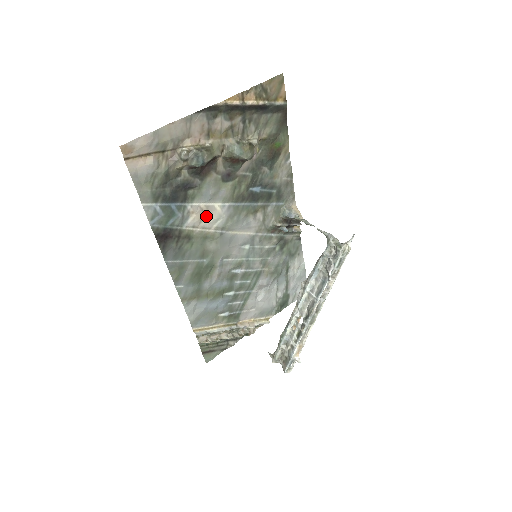
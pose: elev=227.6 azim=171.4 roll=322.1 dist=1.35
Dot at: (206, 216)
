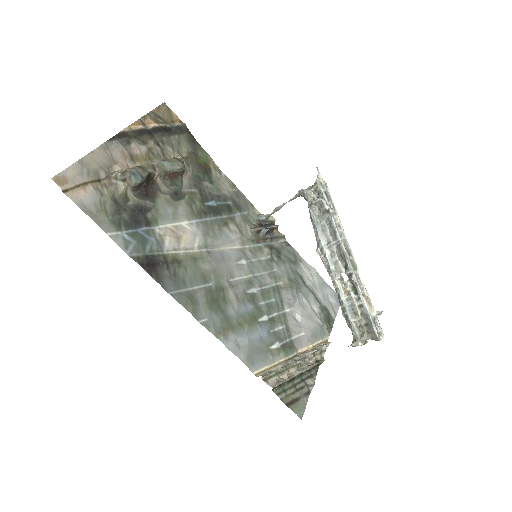
Dot at: (180, 237)
